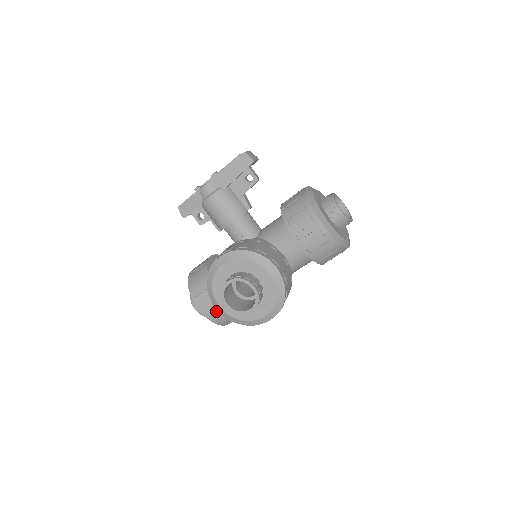
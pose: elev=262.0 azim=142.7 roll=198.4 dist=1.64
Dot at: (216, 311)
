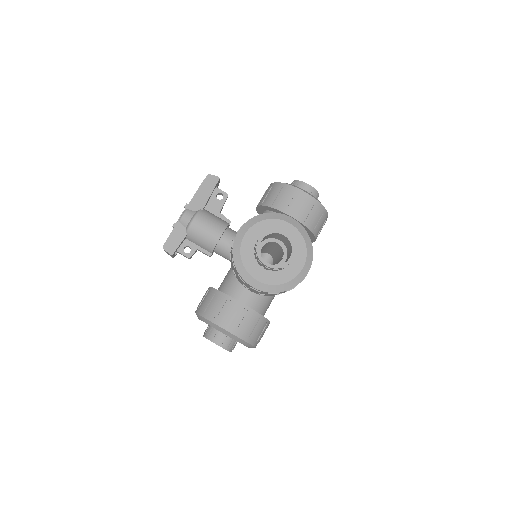
Dot at: (243, 322)
